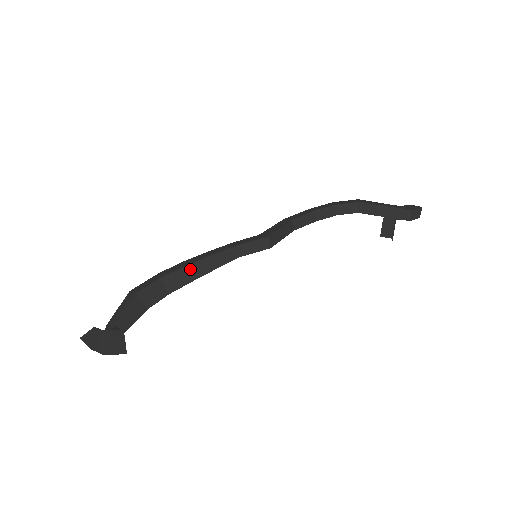
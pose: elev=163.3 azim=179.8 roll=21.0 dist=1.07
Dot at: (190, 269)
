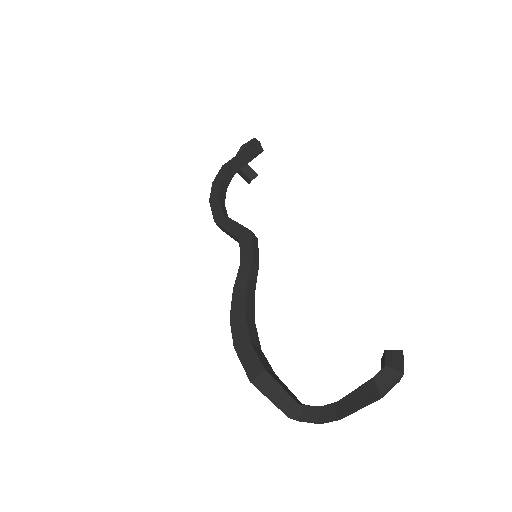
Dot at: (248, 314)
